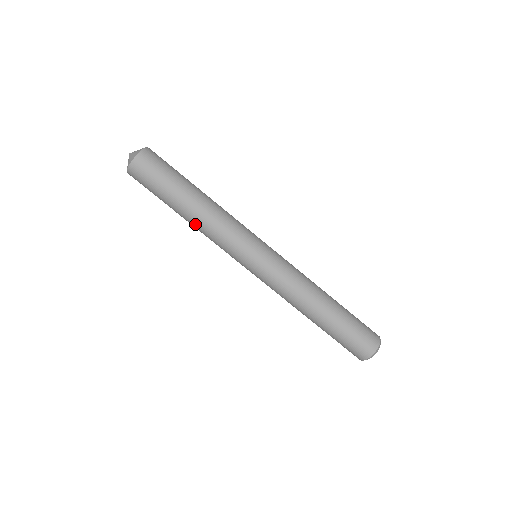
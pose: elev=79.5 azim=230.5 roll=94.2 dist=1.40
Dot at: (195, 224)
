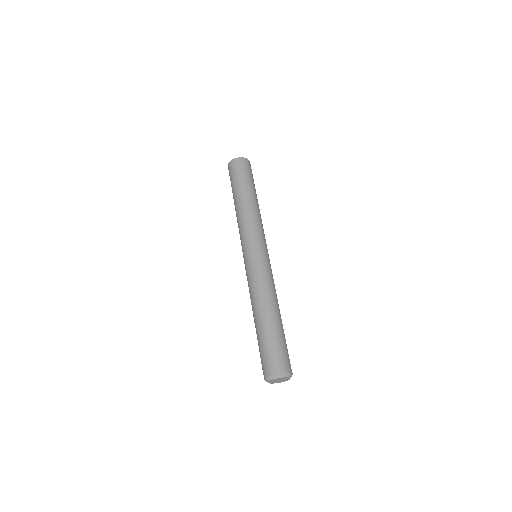
Dot at: (248, 205)
